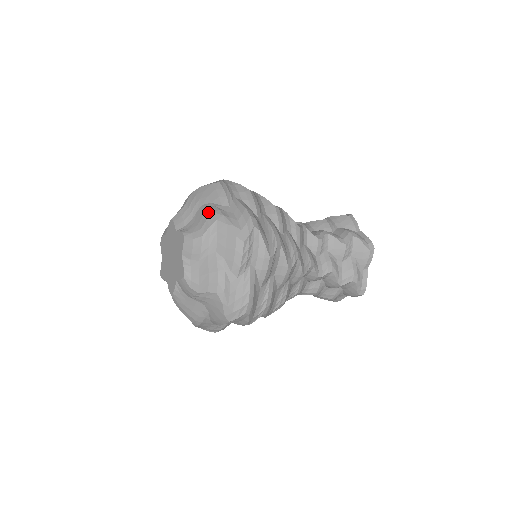
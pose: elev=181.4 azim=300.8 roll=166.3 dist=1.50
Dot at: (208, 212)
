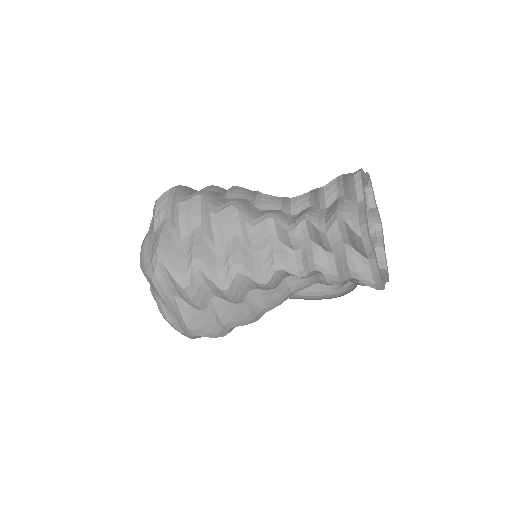
Dot at: occluded
